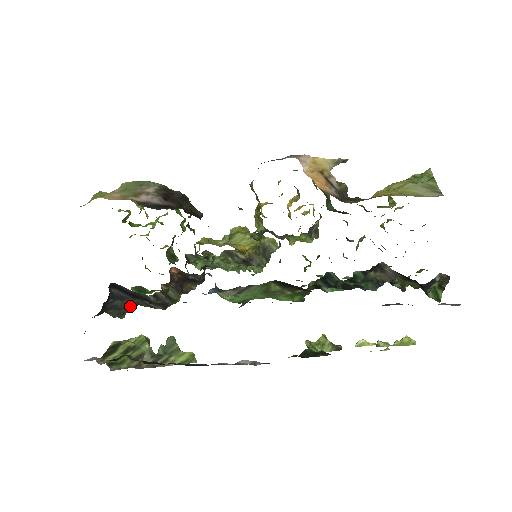
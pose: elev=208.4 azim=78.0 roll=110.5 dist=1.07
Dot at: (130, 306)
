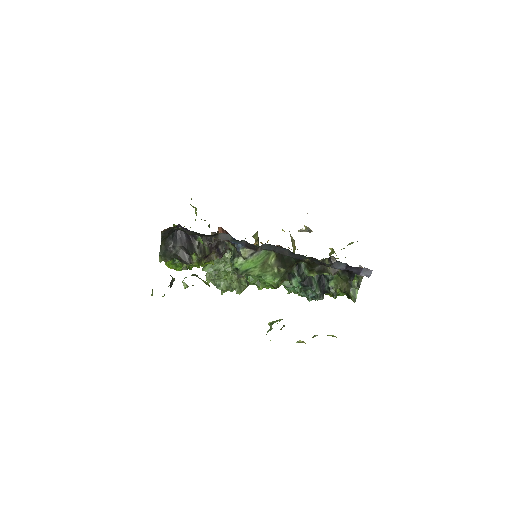
Dot at: (172, 253)
